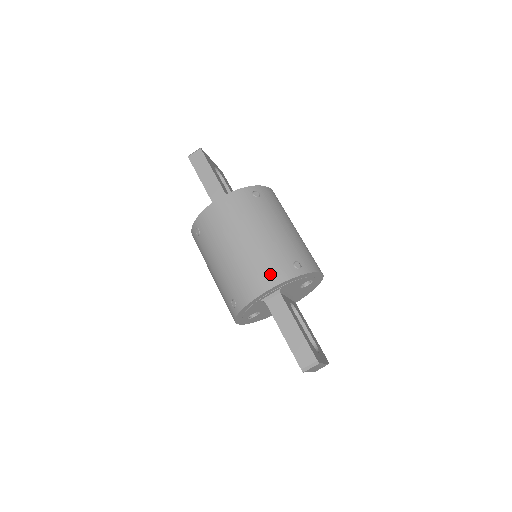
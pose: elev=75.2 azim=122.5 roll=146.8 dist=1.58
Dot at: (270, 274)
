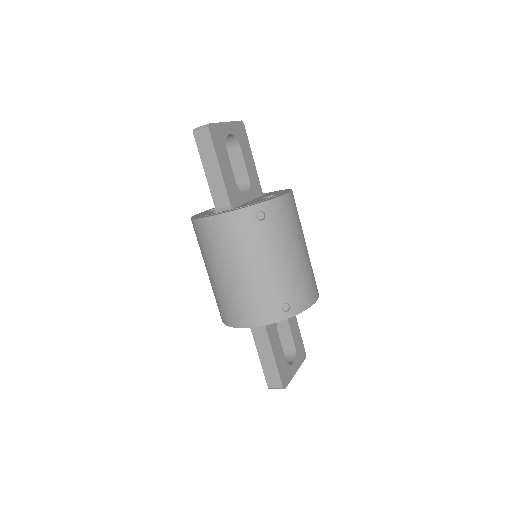
Dot at: (255, 314)
